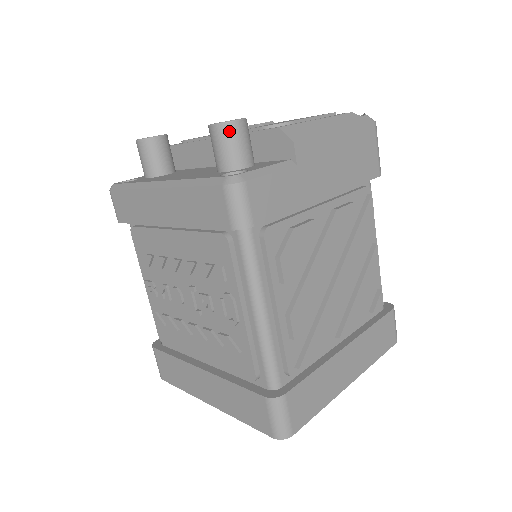
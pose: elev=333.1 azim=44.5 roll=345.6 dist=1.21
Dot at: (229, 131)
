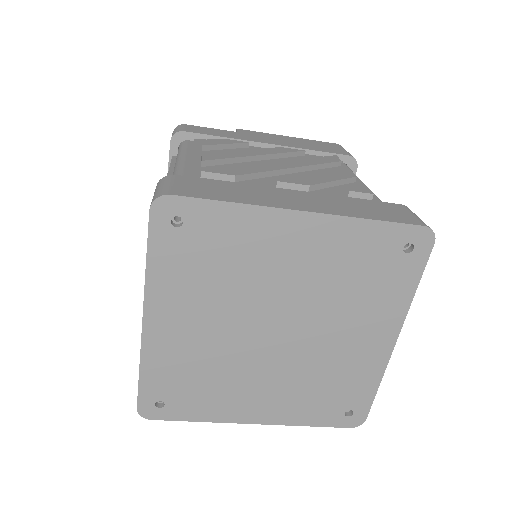
Dot at: occluded
